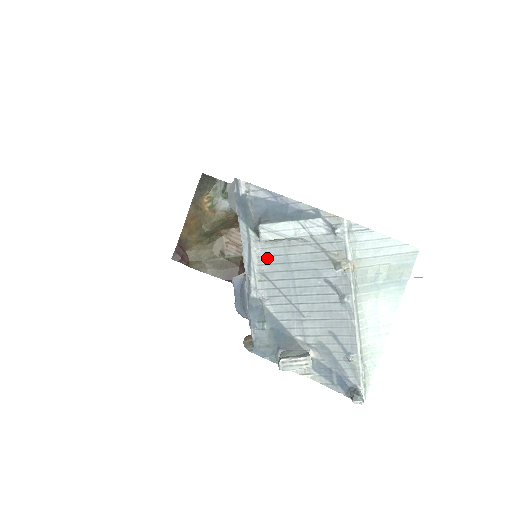
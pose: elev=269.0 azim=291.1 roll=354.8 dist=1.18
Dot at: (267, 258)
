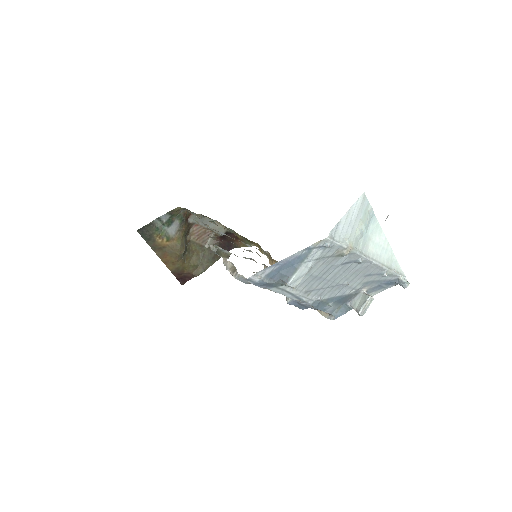
Dot at: (301, 286)
